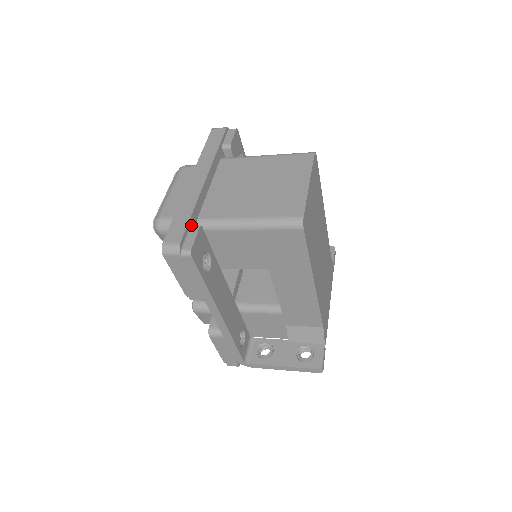
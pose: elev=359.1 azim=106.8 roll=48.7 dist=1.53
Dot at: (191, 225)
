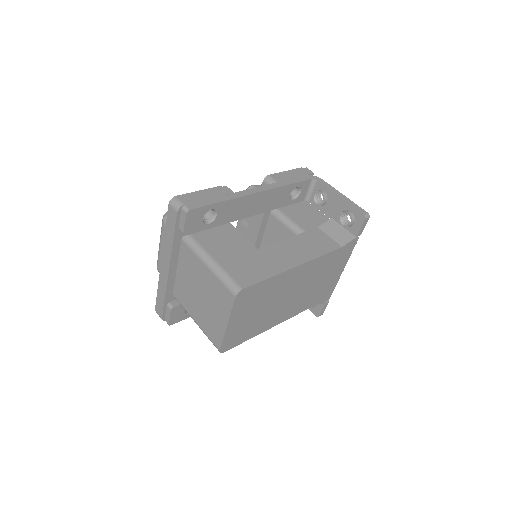
Dot at: (168, 303)
